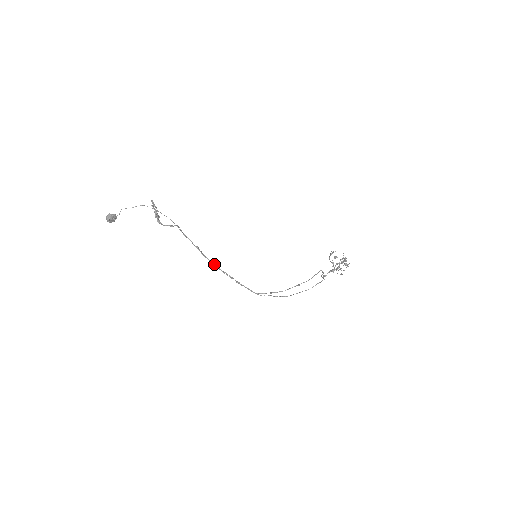
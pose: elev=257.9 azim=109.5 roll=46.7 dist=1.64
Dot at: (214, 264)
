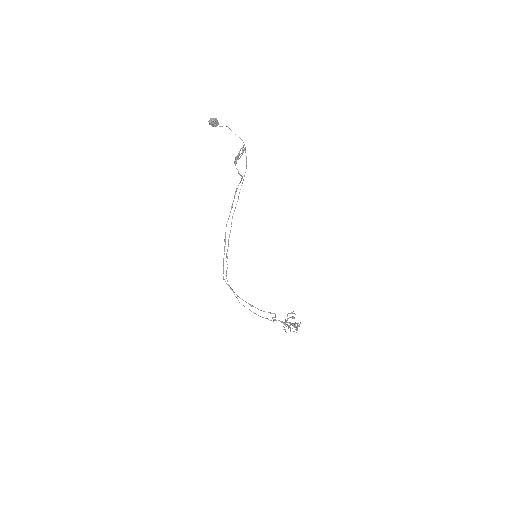
Dot at: occluded
